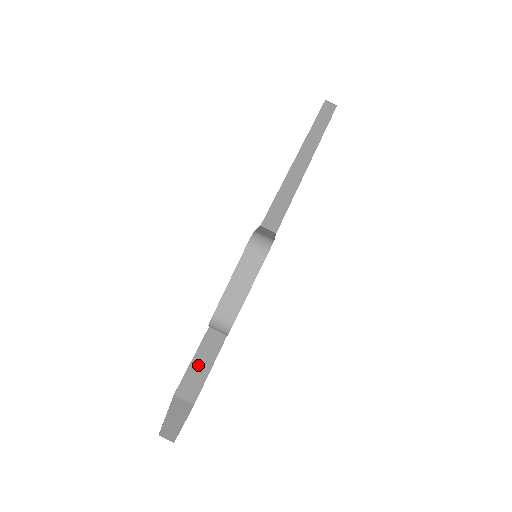
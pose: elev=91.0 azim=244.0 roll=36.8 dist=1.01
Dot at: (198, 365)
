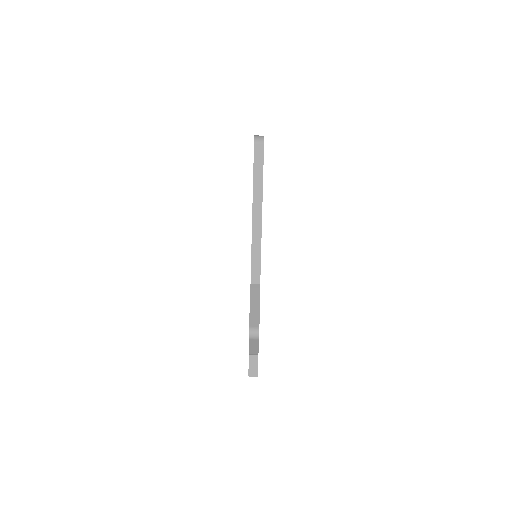
Dot at: (252, 361)
